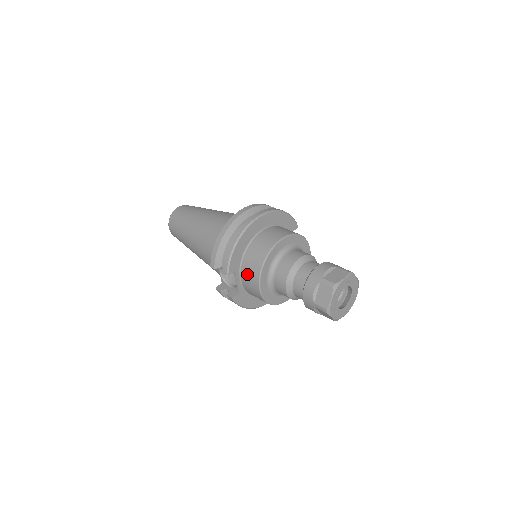
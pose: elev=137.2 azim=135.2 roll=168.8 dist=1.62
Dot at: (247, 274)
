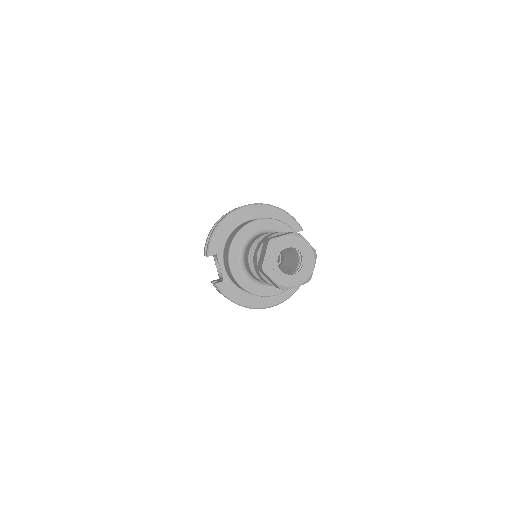
Dot at: (225, 256)
